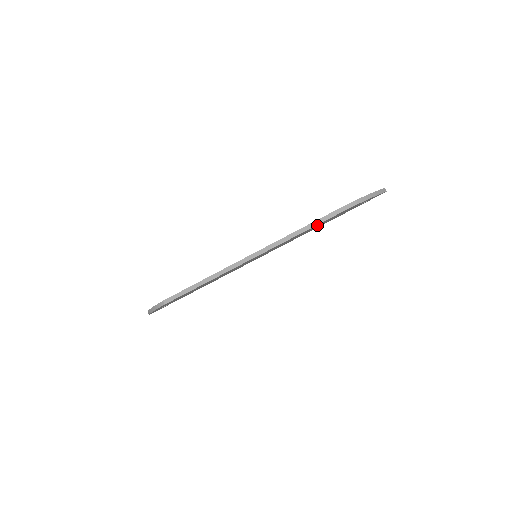
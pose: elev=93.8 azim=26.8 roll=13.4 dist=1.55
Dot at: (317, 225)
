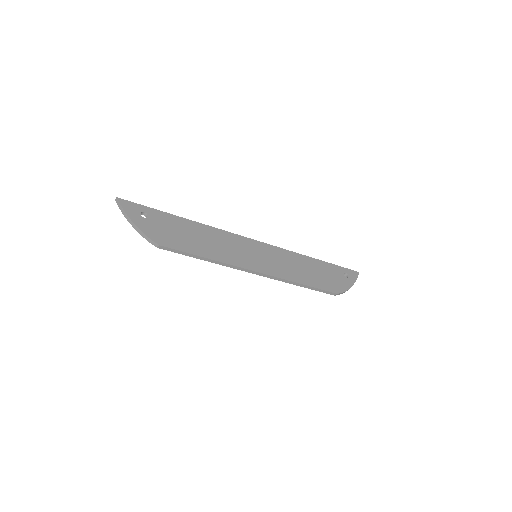
Dot at: occluded
